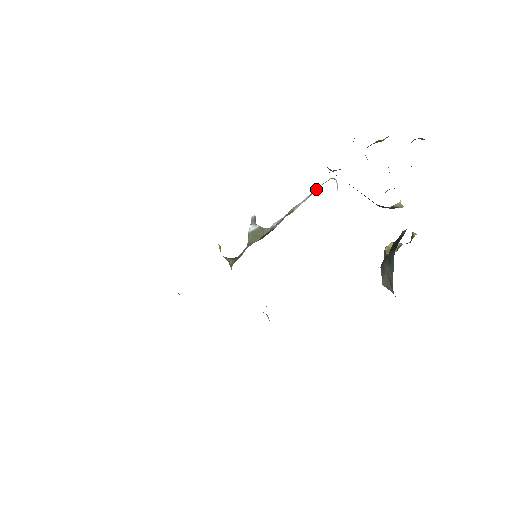
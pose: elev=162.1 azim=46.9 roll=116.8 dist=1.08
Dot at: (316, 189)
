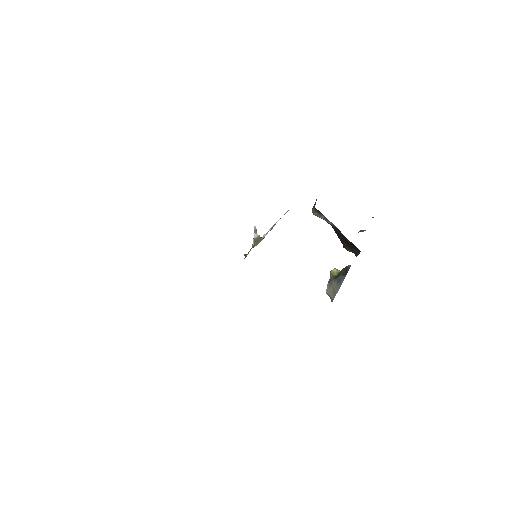
Dot at: occluded
